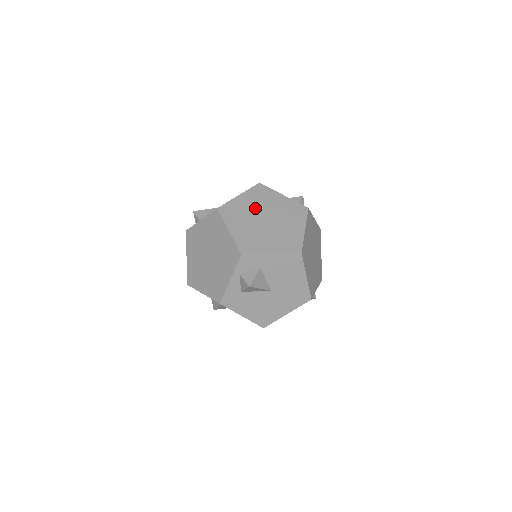
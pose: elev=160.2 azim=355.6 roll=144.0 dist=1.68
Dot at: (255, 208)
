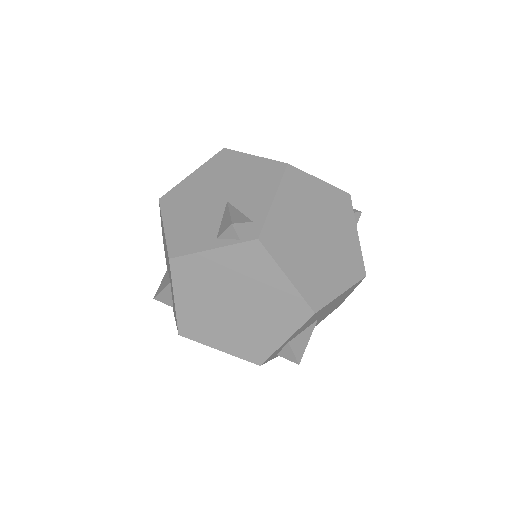
Dot at: (208, 300)
